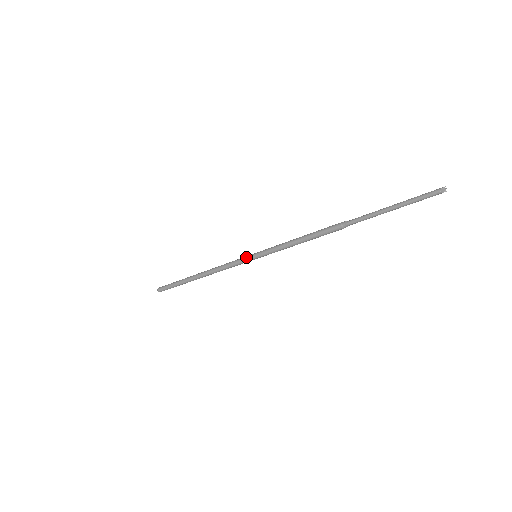
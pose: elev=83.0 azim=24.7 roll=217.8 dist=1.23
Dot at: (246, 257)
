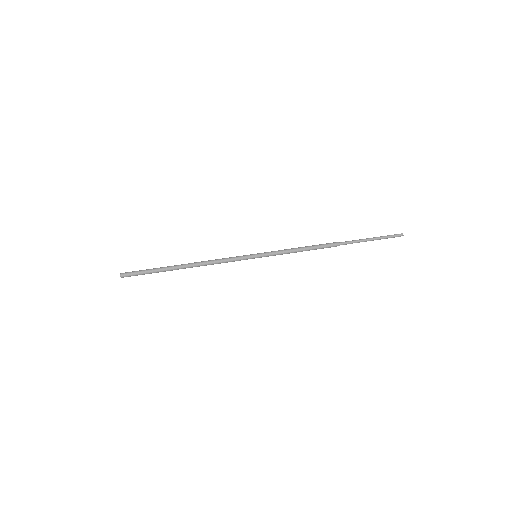
Dot at: (248, 258)
